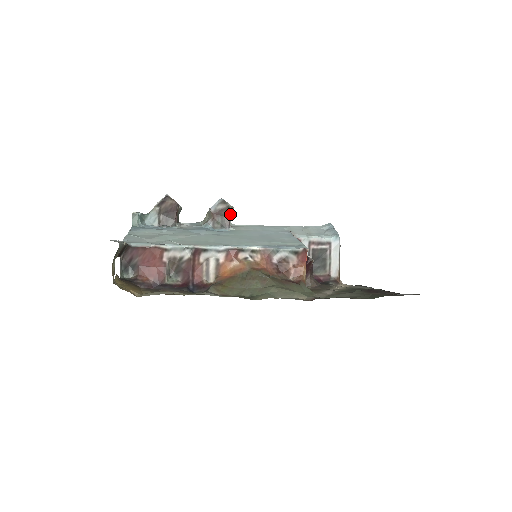
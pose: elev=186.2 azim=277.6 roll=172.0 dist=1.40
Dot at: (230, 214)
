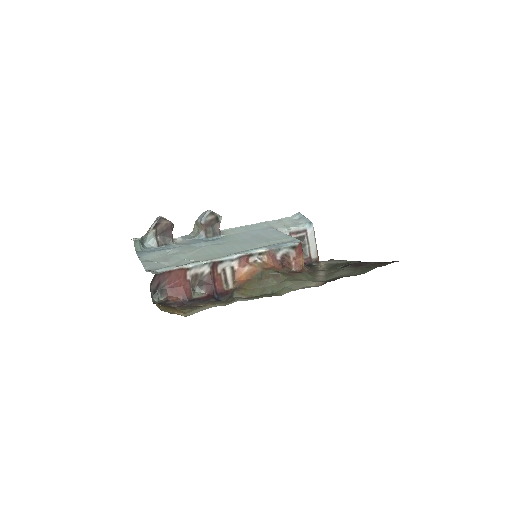
Dot at: (219, 222)
